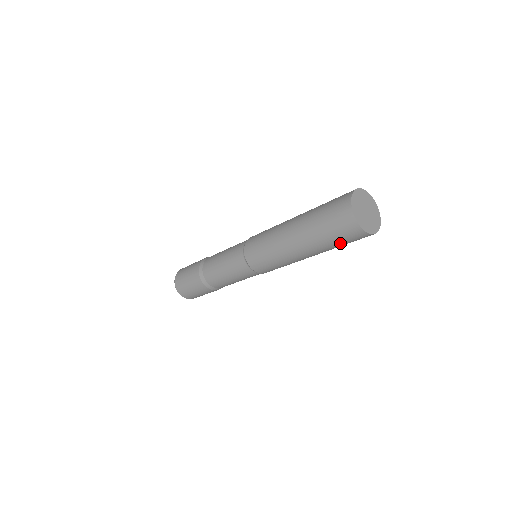
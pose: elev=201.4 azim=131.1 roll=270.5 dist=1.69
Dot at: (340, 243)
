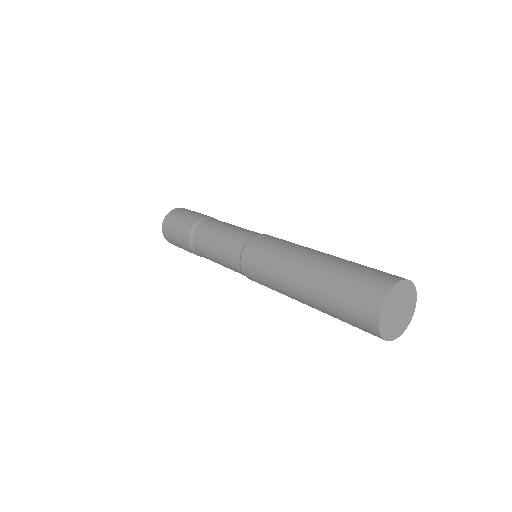
Dot at: occluded
